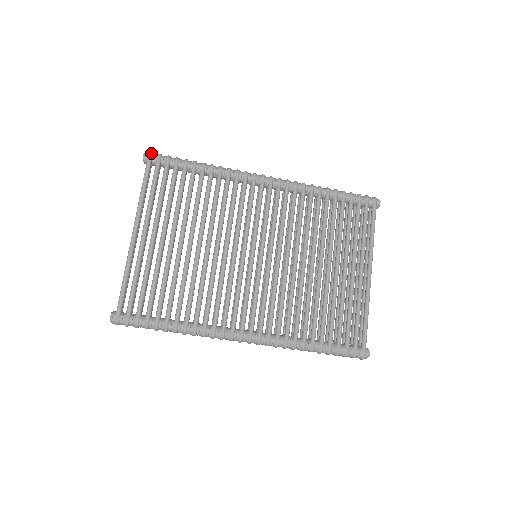
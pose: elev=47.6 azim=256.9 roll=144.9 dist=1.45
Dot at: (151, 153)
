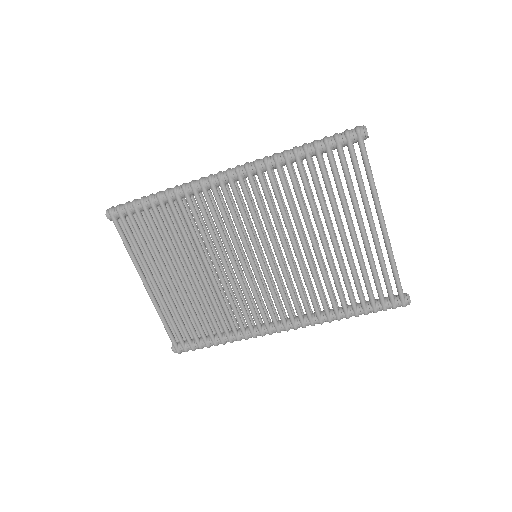
Dot at: (110, 212)
